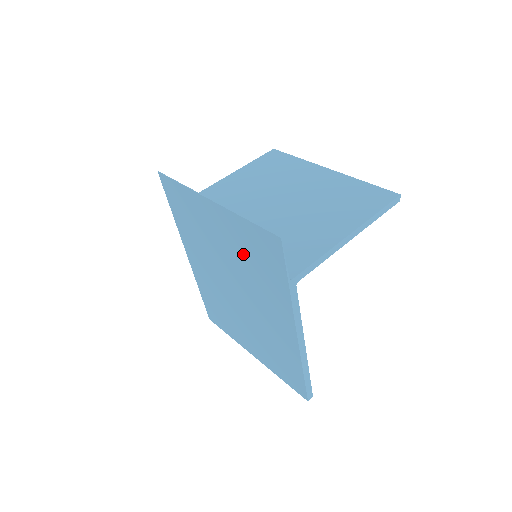
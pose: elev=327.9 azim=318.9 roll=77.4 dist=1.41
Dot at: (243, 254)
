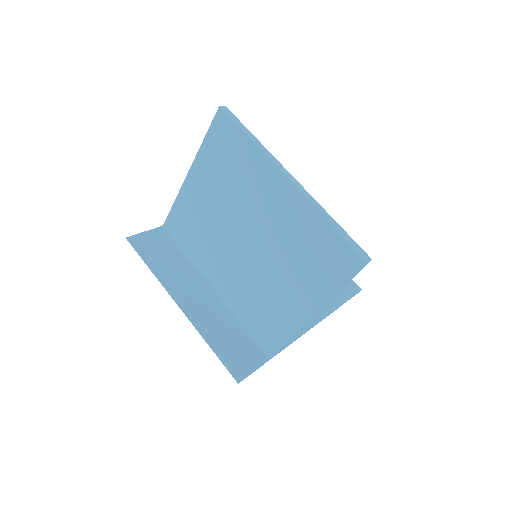
Dot at: (233, 314)
